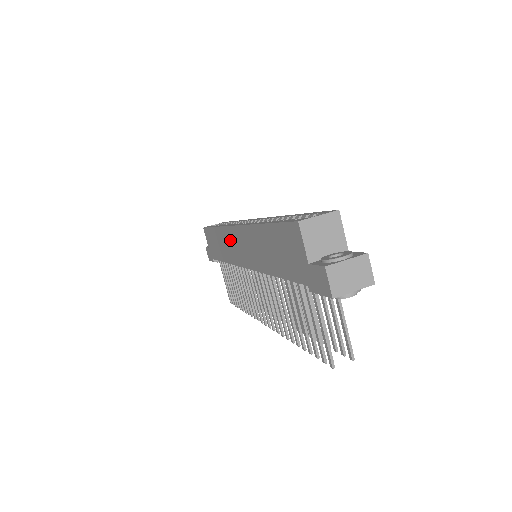
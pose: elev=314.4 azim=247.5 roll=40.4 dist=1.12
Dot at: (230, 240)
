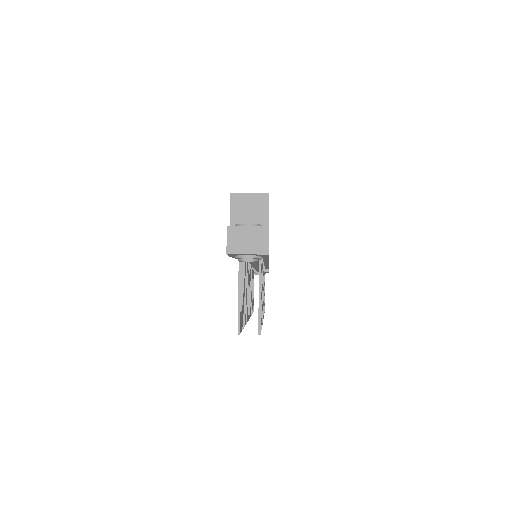
Dot at: occluded
